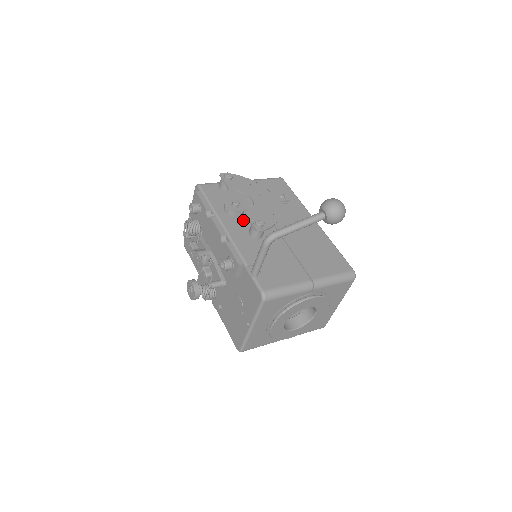
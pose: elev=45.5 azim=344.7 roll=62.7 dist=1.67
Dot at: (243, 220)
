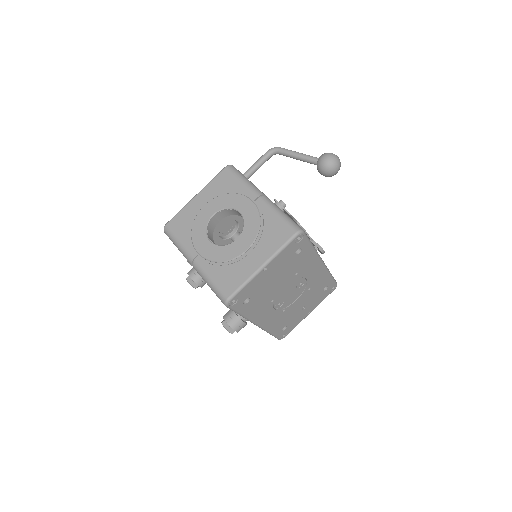
Dot at: occluded
